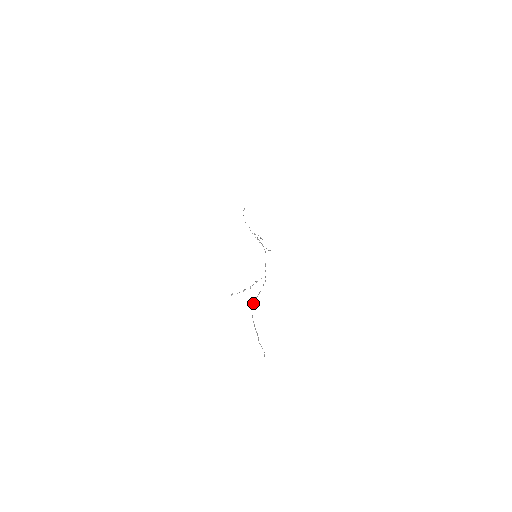
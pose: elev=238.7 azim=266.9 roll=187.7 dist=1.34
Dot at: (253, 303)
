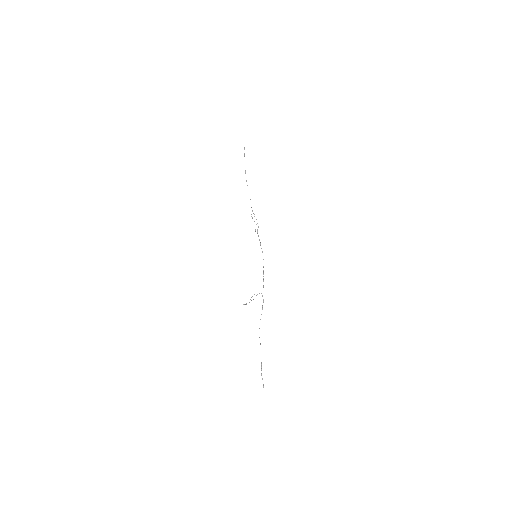
Dot at: occluded
